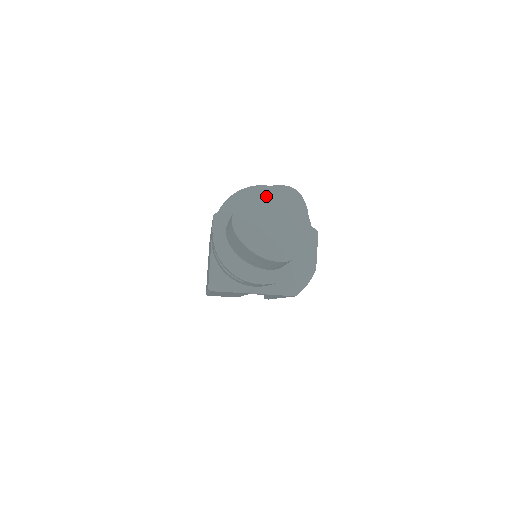
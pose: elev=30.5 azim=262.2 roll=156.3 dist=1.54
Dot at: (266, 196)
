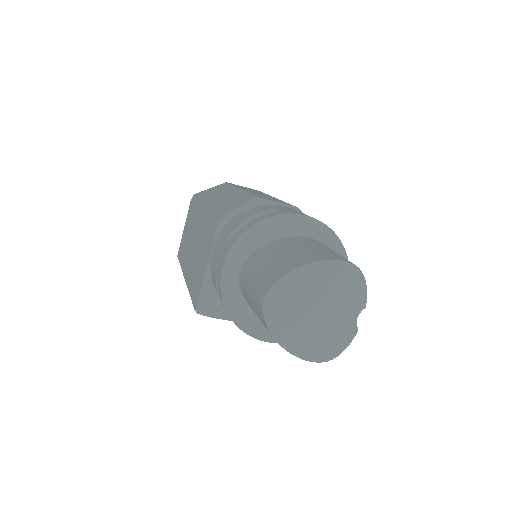
Dot at: (318, 273)
